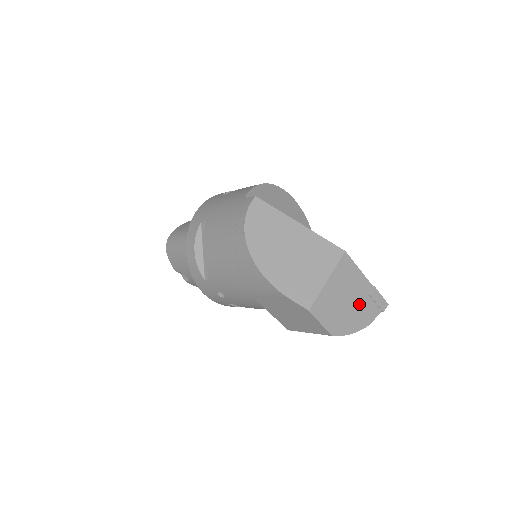
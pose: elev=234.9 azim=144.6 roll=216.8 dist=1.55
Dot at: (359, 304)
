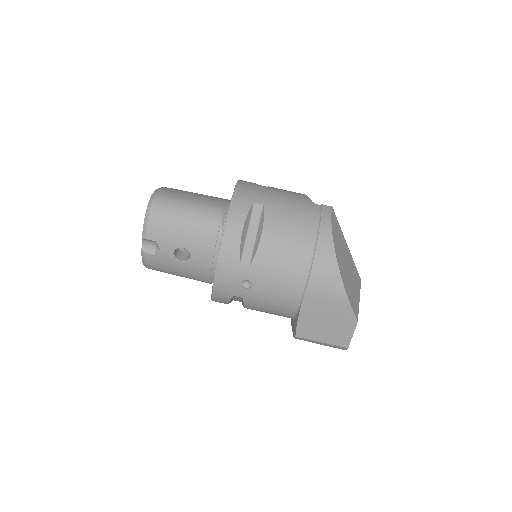
Dot at: occluded
